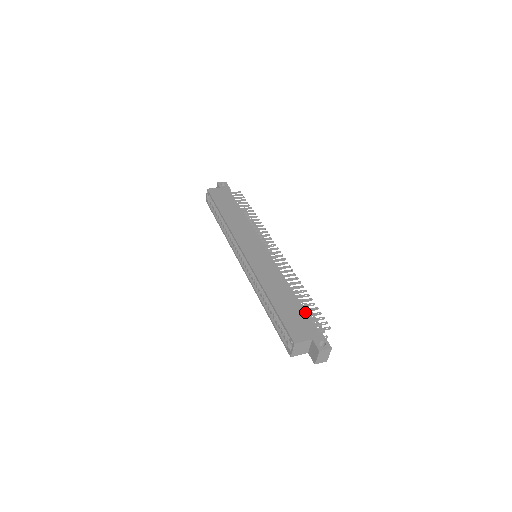
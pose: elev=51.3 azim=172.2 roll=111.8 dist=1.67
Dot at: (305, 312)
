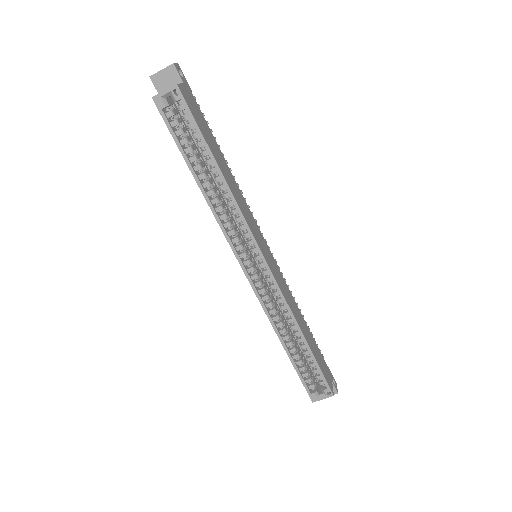
Dot at: occluded
